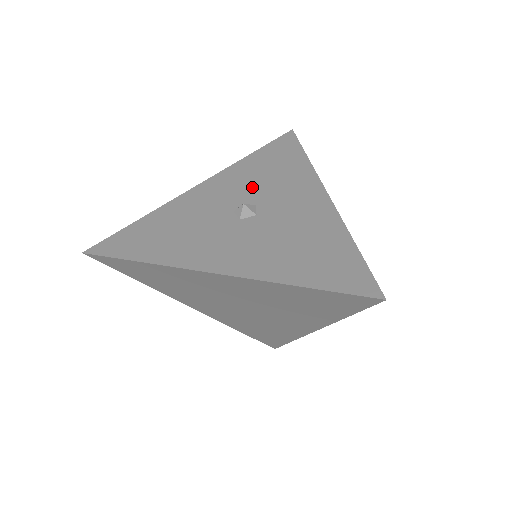
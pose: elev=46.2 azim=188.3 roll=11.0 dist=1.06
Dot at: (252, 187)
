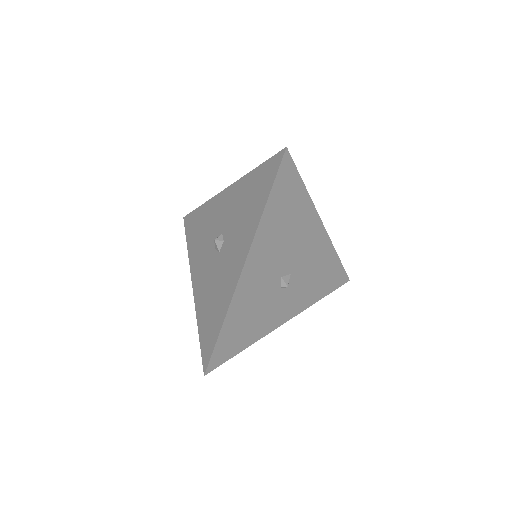
Dot at: (232, 218)
